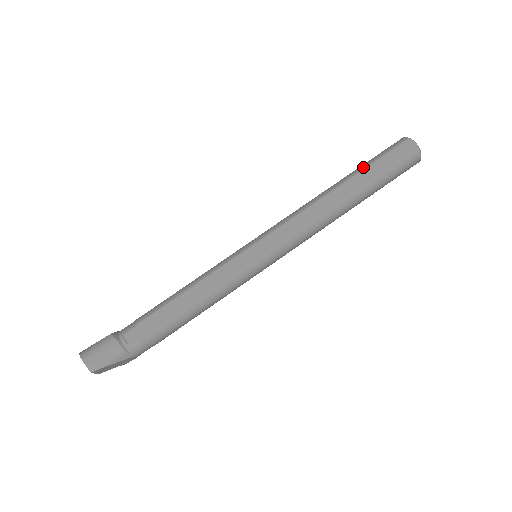
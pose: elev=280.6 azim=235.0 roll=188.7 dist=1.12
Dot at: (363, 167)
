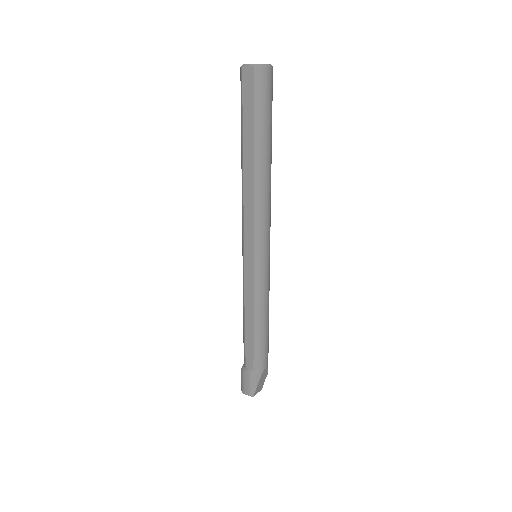
Dot at: (241, 129)
